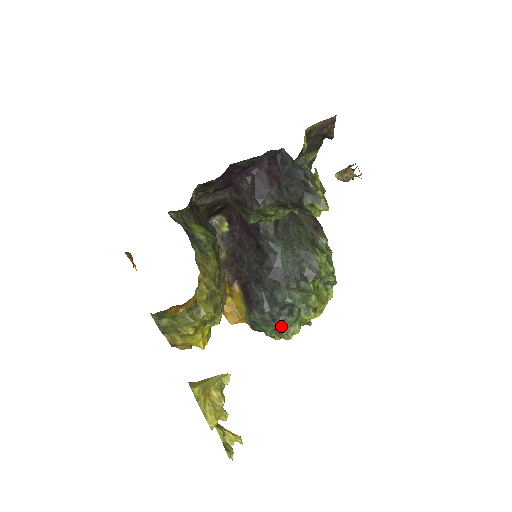
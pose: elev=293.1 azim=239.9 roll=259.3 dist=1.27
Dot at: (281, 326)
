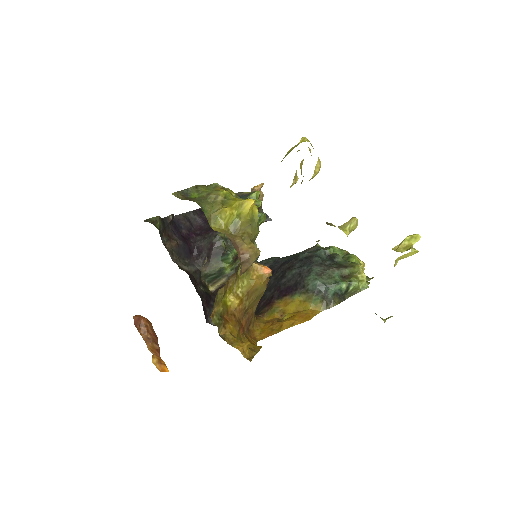
Dot at: (340, 267)
